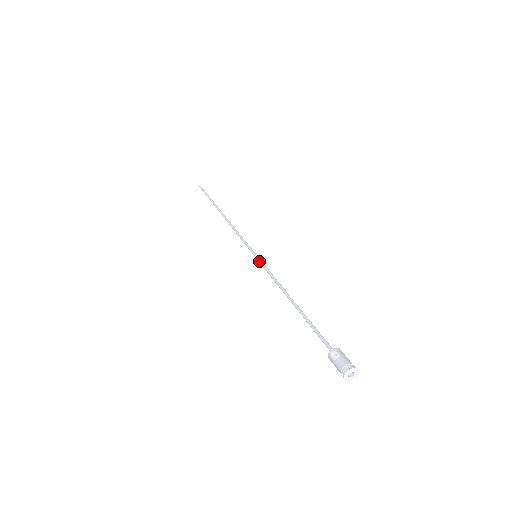
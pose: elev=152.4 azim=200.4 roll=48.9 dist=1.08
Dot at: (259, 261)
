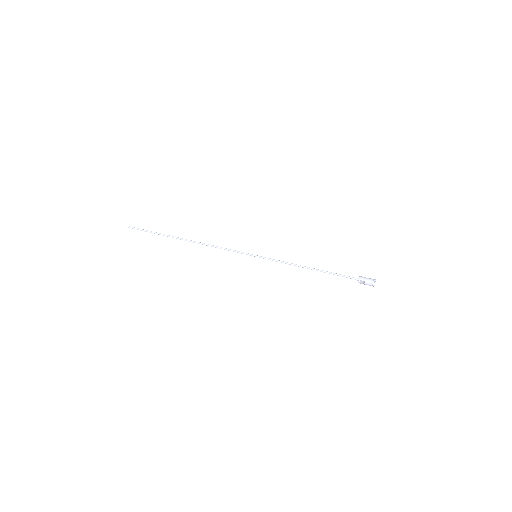
Dot at: occluded
